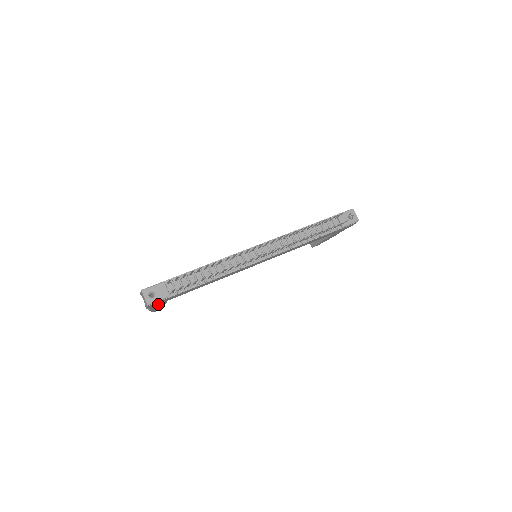
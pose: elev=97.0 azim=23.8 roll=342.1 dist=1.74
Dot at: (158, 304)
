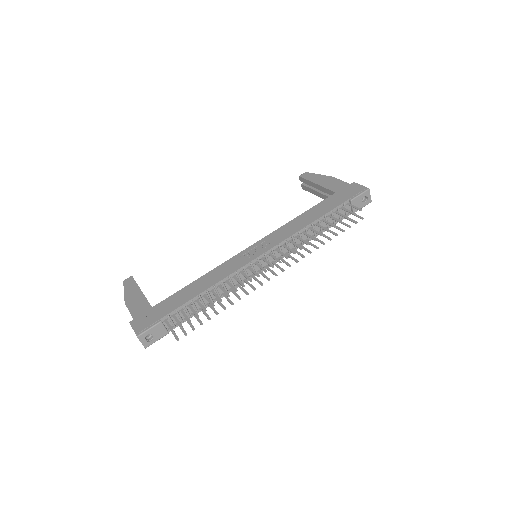
Dot at: occluded
